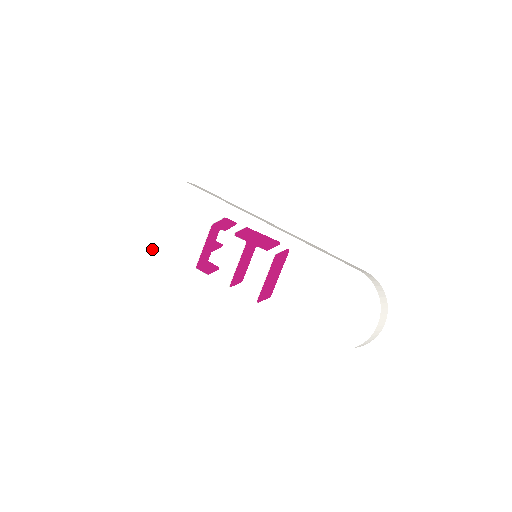
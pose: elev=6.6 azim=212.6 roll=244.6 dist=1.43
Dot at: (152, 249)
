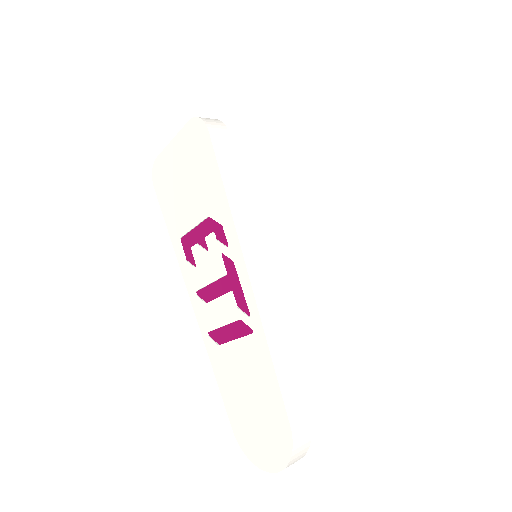
Dot at: (156, 171)
